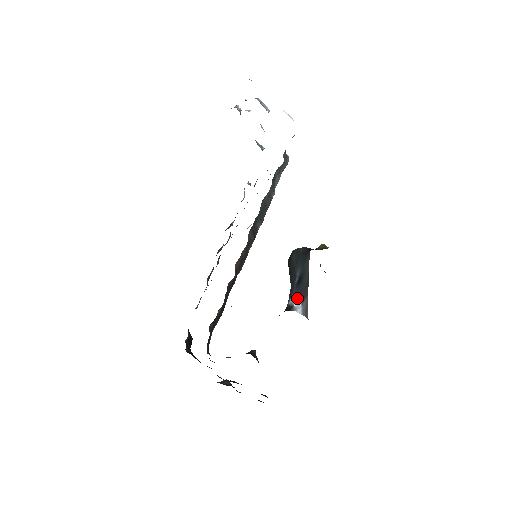
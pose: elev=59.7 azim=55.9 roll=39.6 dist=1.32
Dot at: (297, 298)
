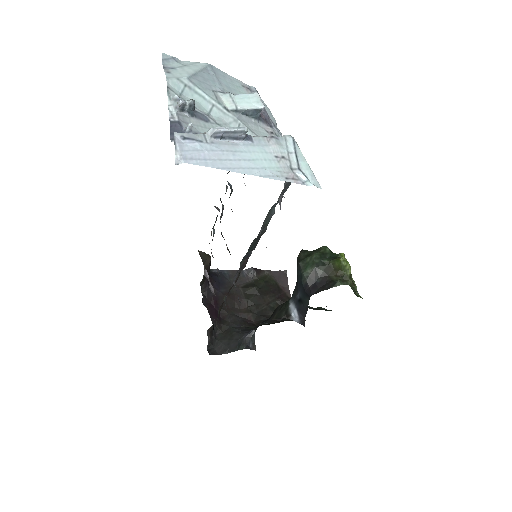
Dot at: (296, 312)
